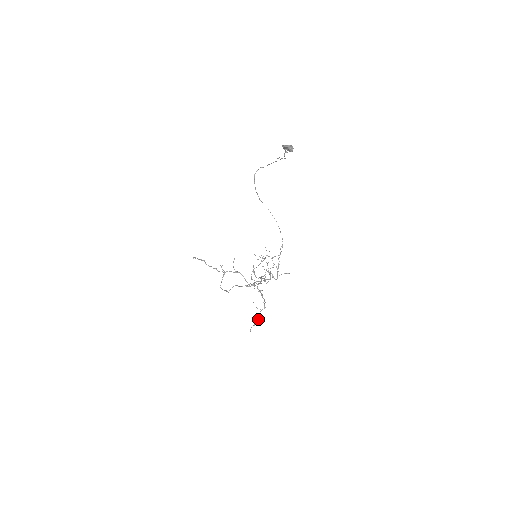
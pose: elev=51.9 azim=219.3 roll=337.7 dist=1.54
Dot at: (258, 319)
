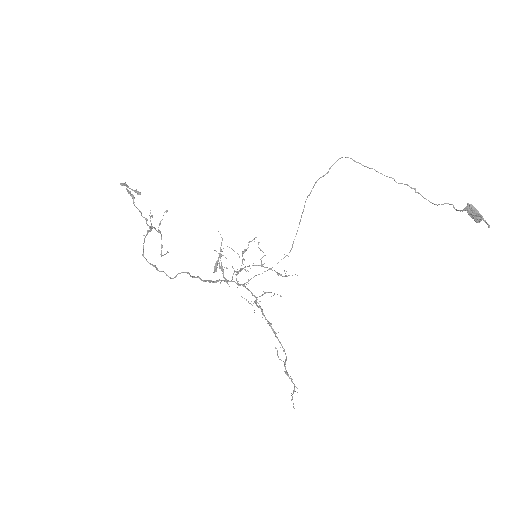
Dot at: occluded
